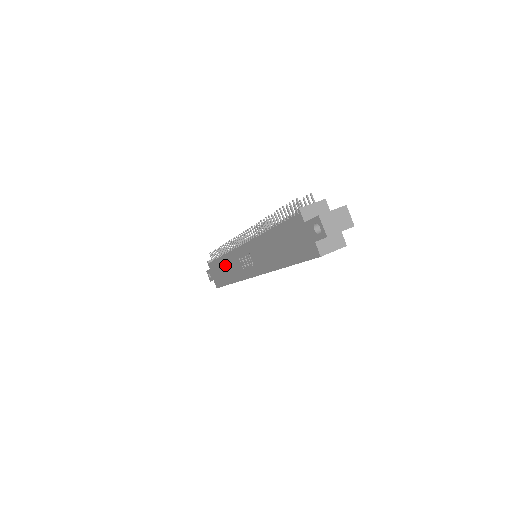
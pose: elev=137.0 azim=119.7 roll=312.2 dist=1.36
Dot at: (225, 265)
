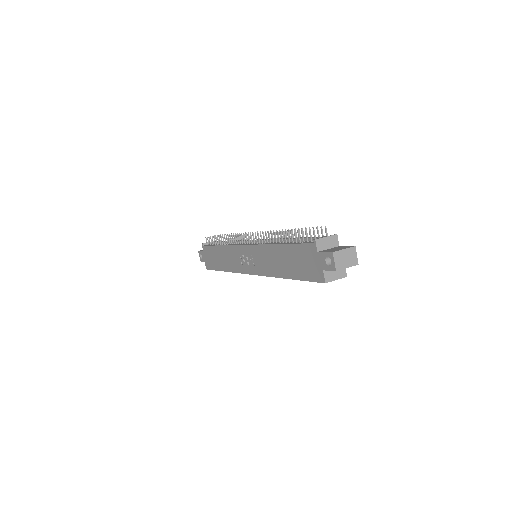
Dot at: (222, 254)
